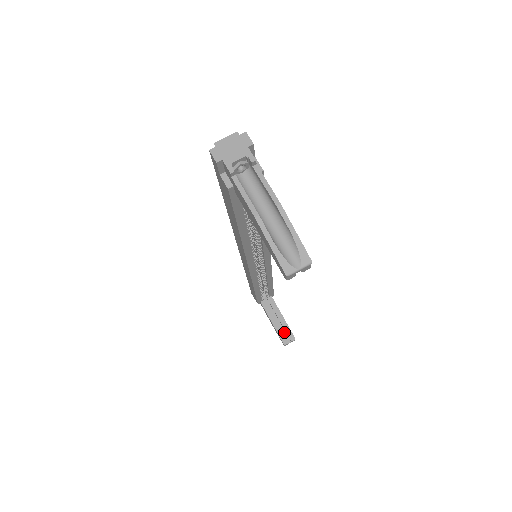
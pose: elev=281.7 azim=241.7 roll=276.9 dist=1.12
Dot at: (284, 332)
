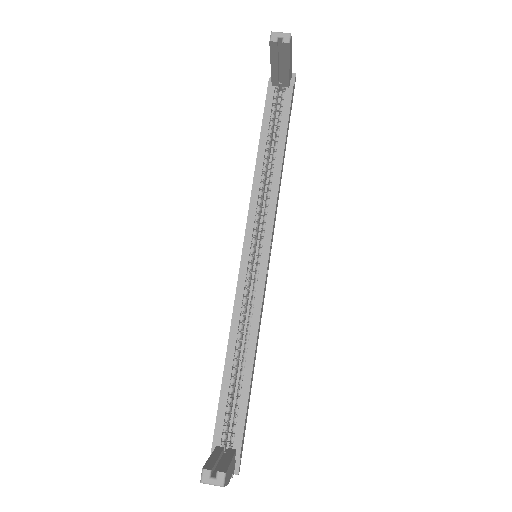
Dot at: (216, 470)
